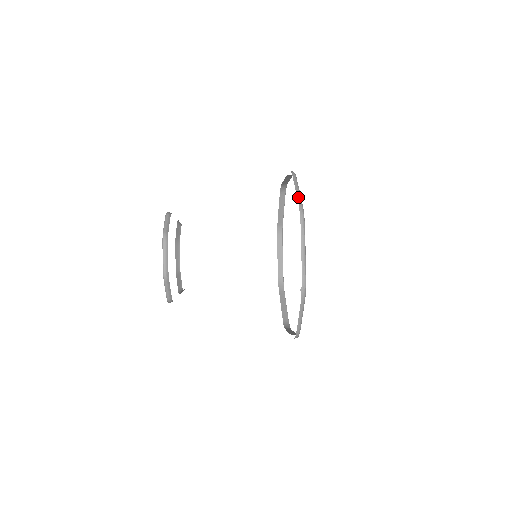
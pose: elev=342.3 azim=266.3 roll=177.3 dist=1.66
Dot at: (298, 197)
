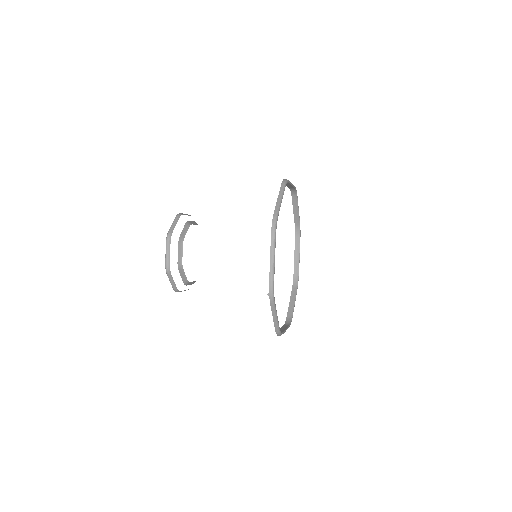
Dot at: (276, 207)
